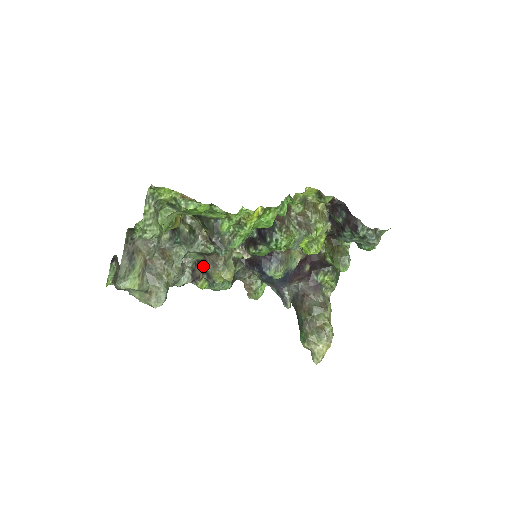
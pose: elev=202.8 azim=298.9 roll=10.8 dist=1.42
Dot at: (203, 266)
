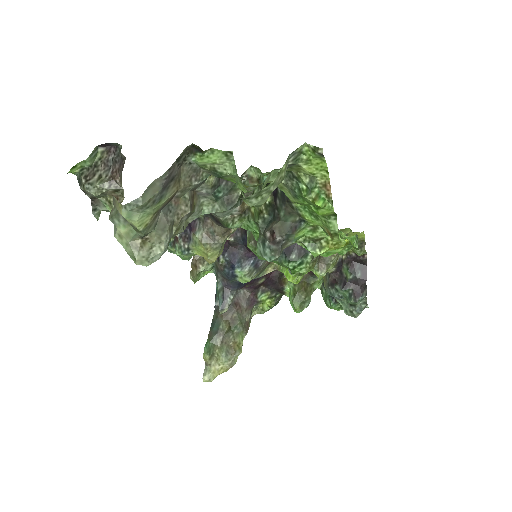
Dot at: occluded
